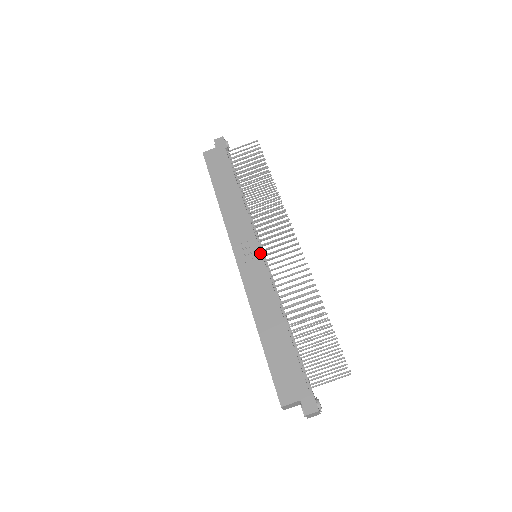
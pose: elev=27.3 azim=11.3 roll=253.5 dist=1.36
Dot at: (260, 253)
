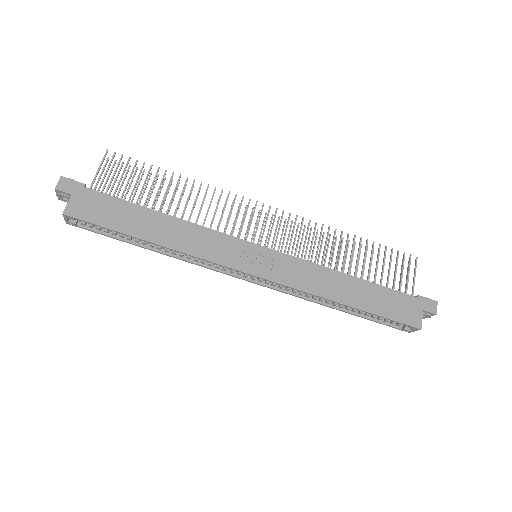
Dot at: (264, 248)
